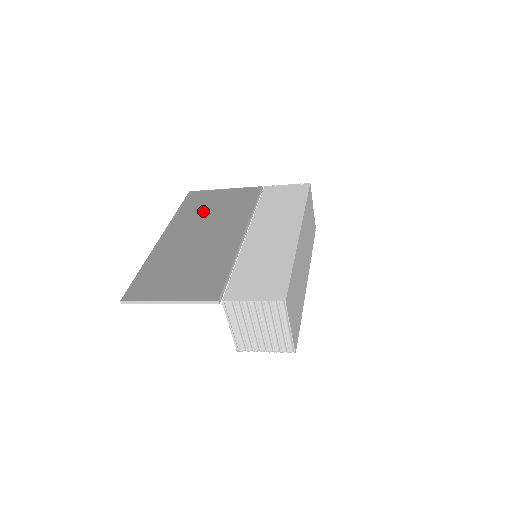
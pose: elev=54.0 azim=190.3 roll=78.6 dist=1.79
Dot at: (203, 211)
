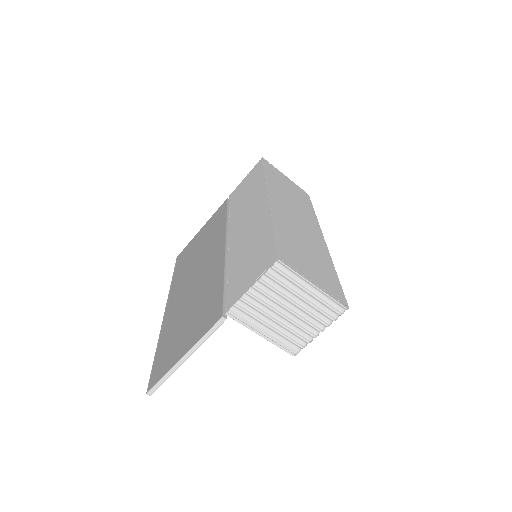
Dot at: (190, 260)
